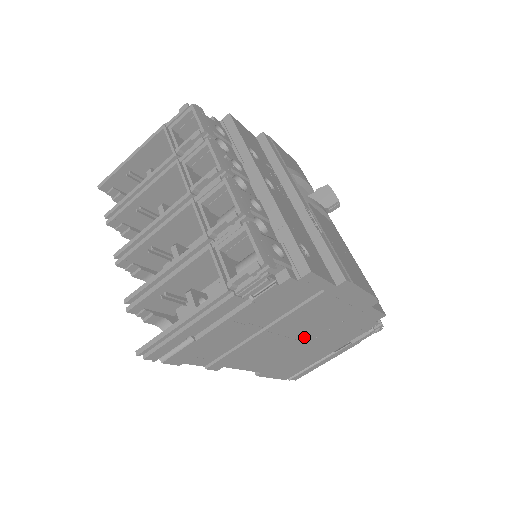
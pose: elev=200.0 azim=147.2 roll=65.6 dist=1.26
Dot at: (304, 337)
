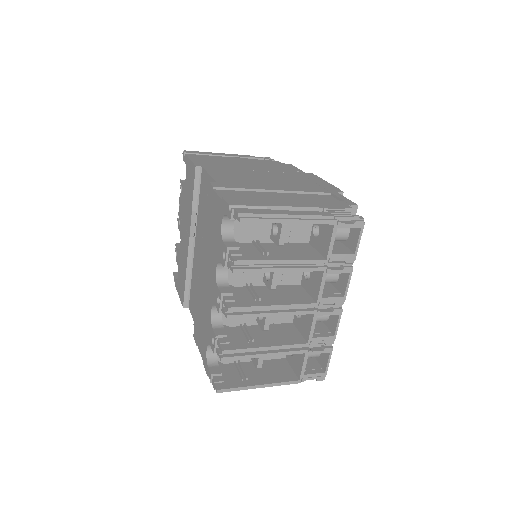
Dot at: occluded
